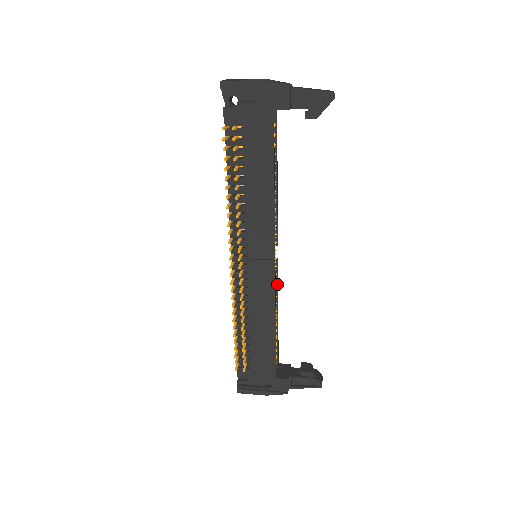
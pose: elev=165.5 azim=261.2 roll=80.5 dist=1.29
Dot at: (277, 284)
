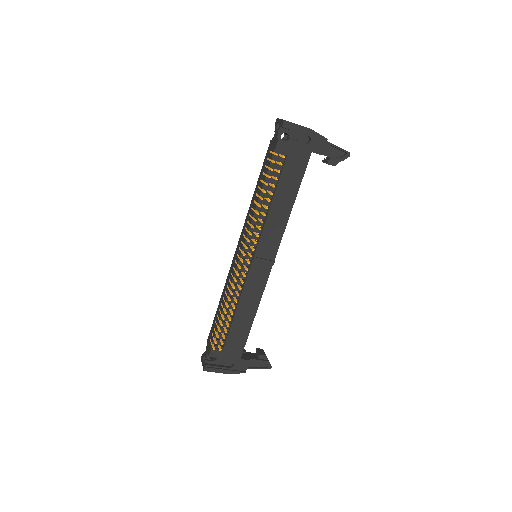
Dot at: occluded
